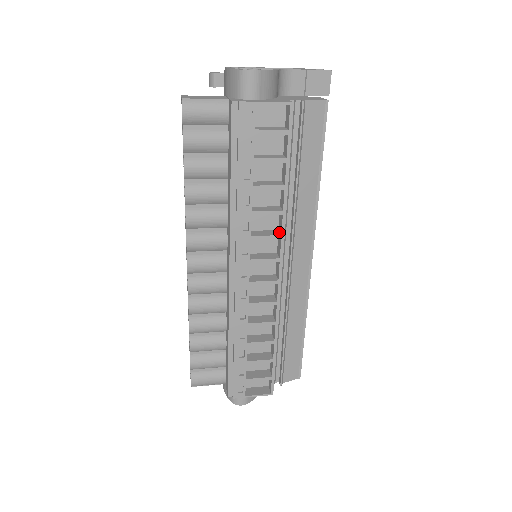
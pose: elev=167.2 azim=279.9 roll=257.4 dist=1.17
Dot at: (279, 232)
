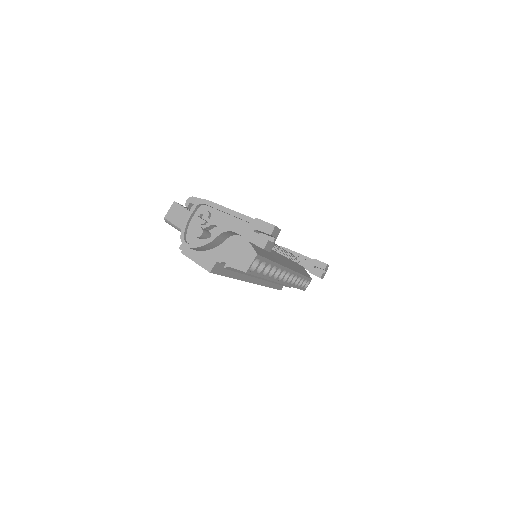
Dot at: occluded
